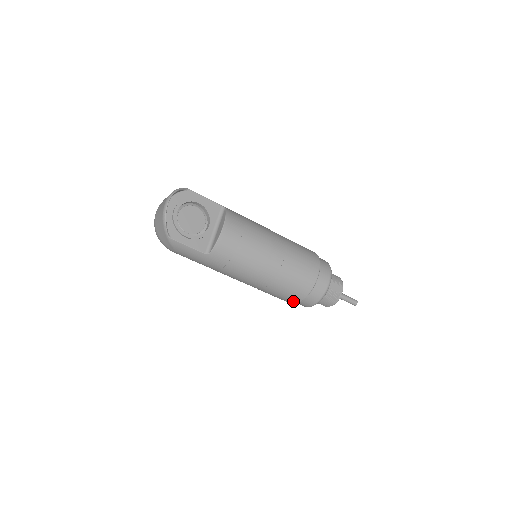
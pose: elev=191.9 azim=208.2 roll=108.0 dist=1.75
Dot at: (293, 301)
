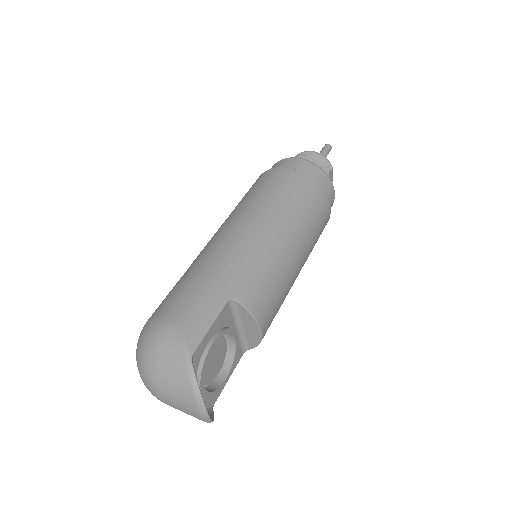
Dot at: occluded
